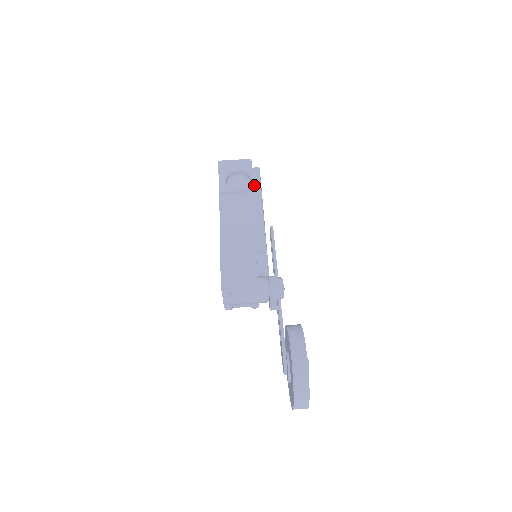
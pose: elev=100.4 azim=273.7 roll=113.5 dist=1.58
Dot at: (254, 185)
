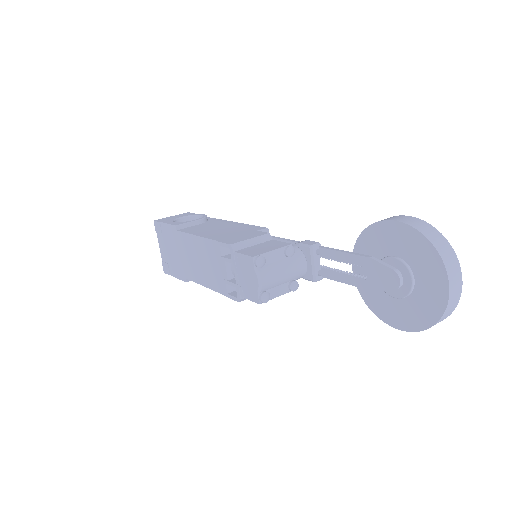
Dot at: (208, 219)
